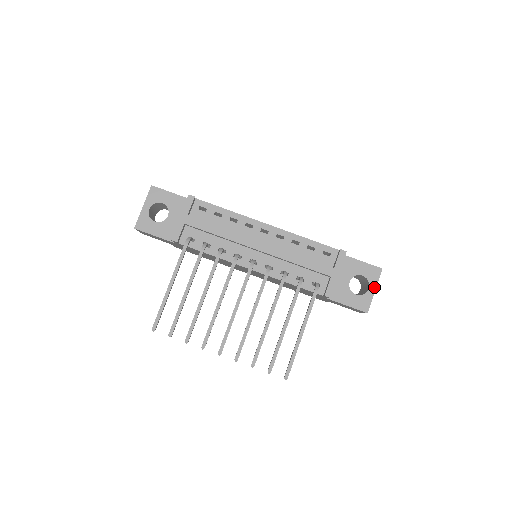
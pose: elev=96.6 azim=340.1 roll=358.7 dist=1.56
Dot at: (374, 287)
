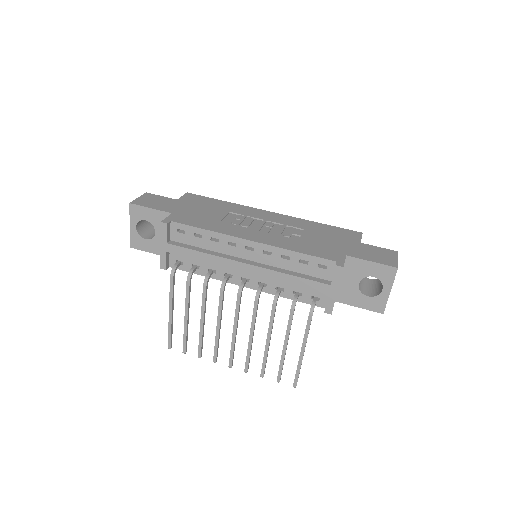
Dot at: (389, 288)
